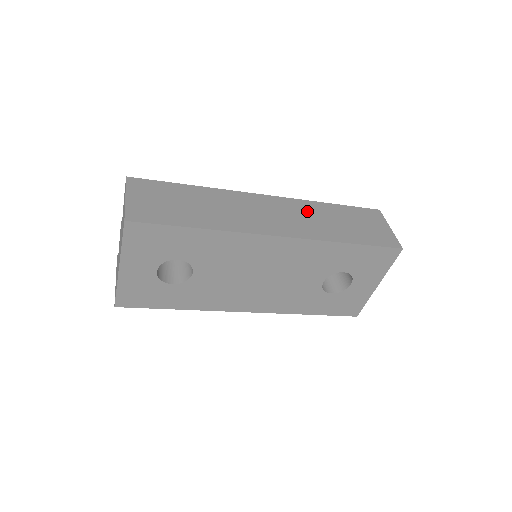
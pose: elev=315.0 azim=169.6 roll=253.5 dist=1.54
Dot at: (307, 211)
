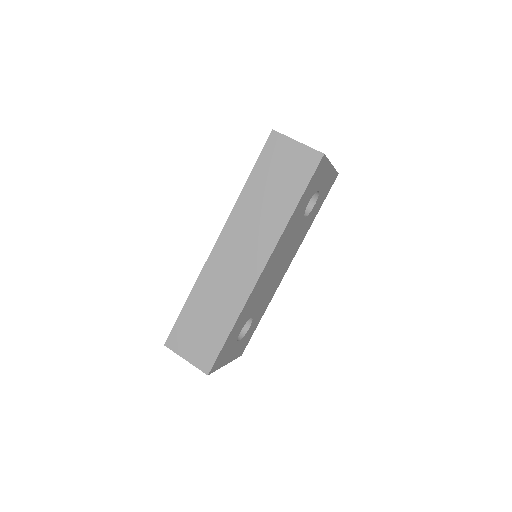
Dot at: (247, 217)
